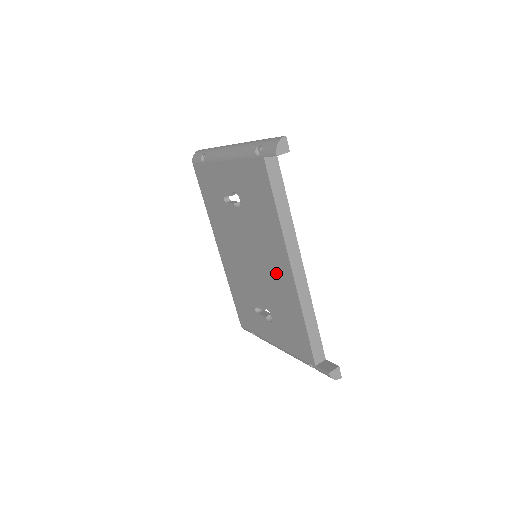
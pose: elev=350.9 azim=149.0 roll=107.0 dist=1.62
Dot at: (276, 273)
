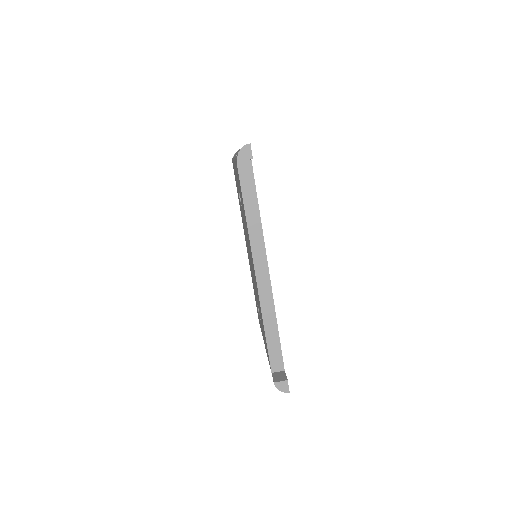
Dot at: occluded
